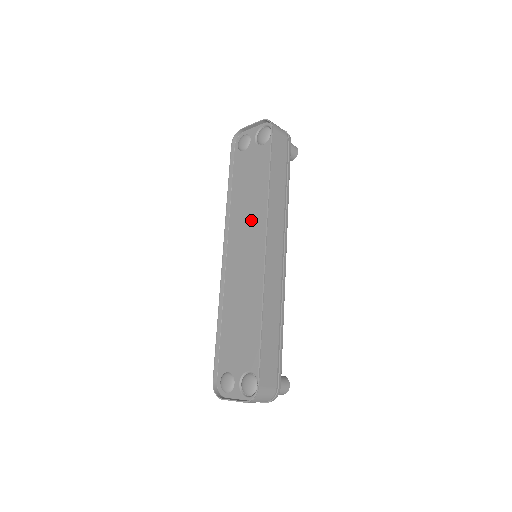
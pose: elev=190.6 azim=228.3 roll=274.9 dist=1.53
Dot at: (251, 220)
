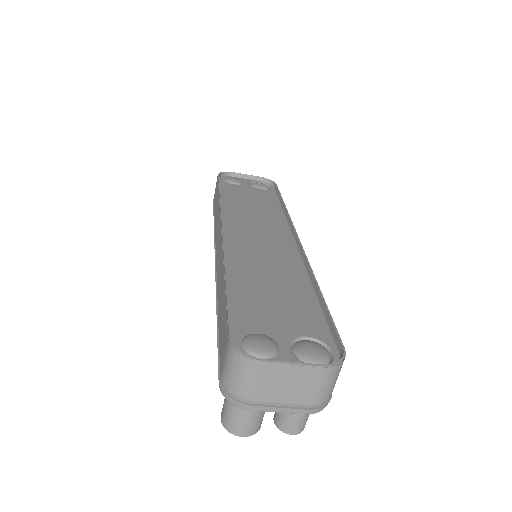
Dot at: (261, 221)
